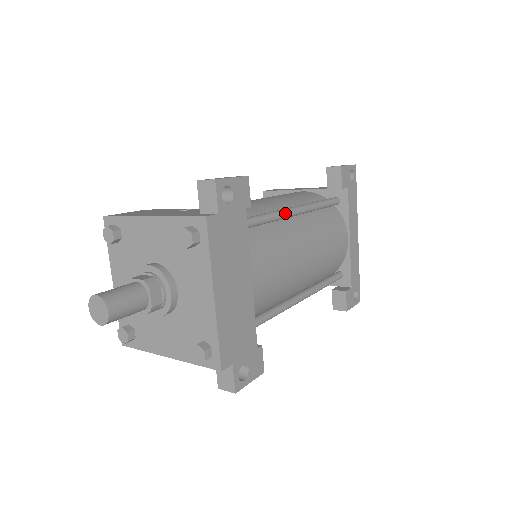
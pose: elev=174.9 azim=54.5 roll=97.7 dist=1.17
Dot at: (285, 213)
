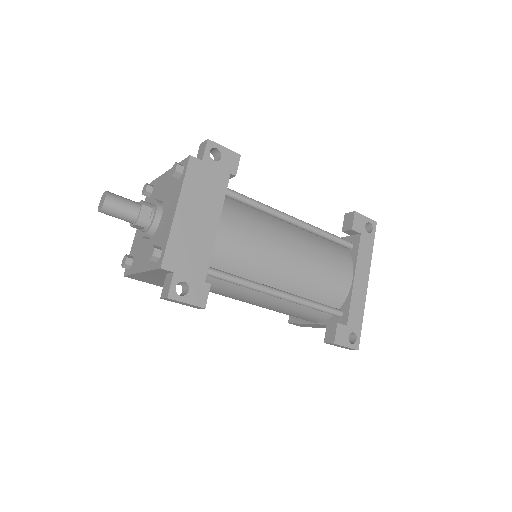
Dot at: (278, 212)
